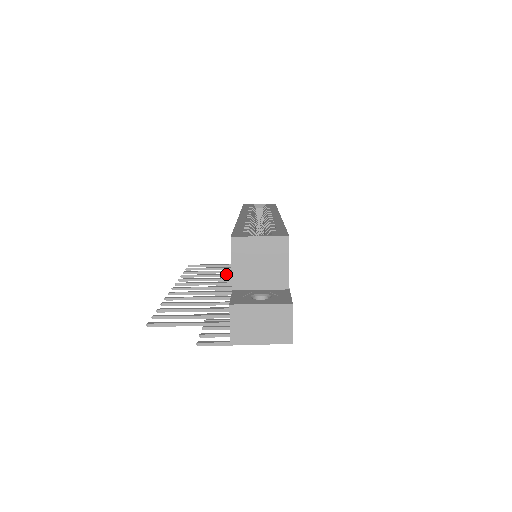
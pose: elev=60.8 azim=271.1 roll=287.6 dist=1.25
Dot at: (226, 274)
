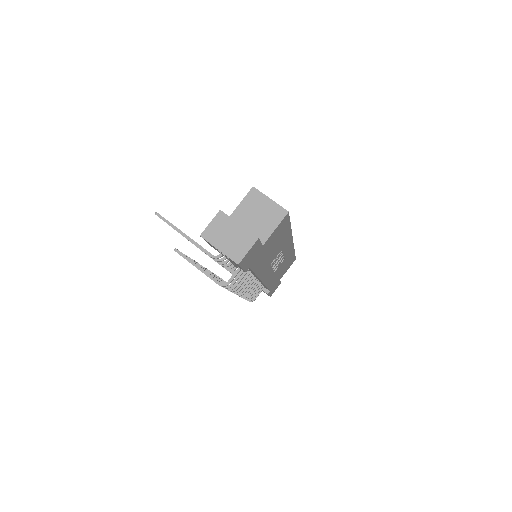
Dot at: occluded
